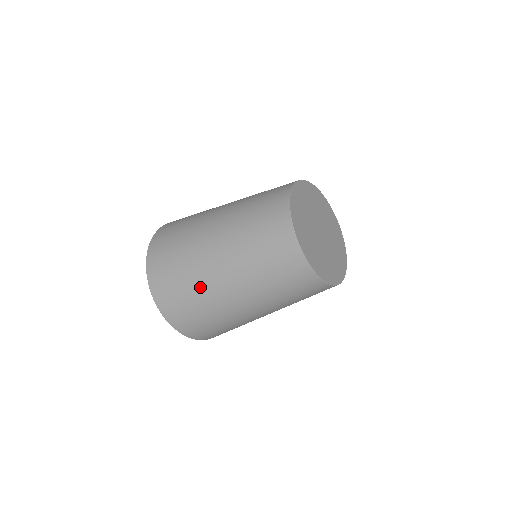
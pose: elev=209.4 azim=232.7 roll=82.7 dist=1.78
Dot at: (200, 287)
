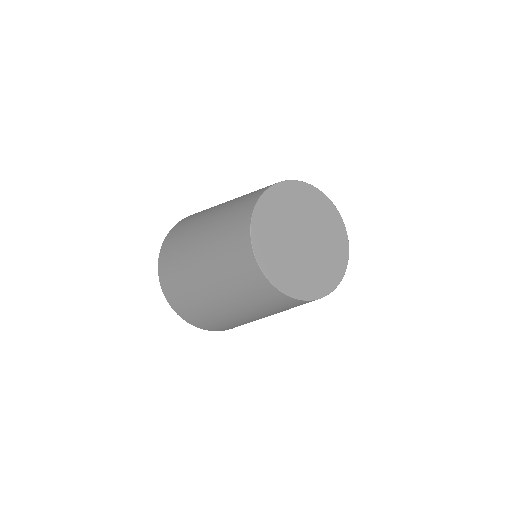
Dot at: (184, 259)
